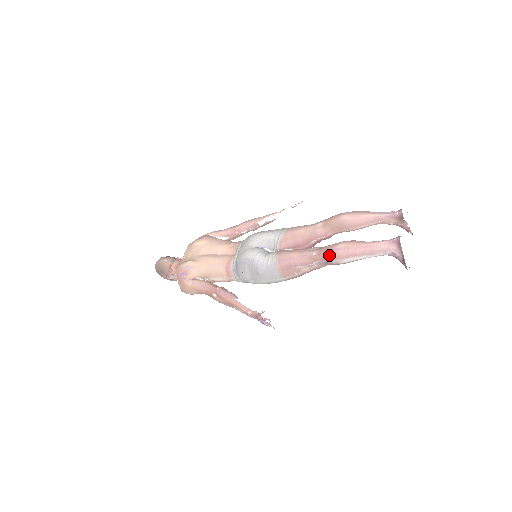
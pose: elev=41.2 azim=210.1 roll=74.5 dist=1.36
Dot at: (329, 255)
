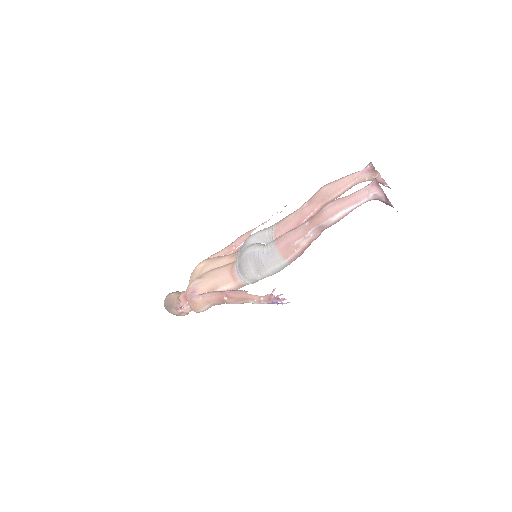
Dot at: (320, 218)
